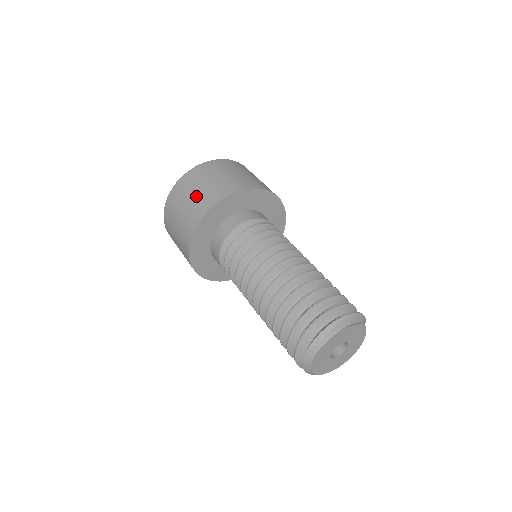
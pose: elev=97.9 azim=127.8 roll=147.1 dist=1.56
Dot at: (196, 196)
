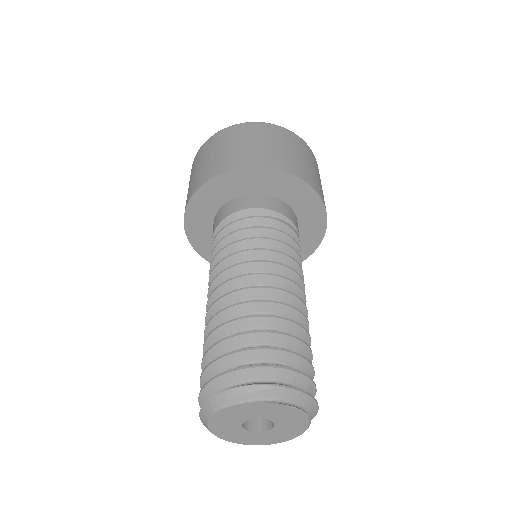
Dot at: (221, 154)
